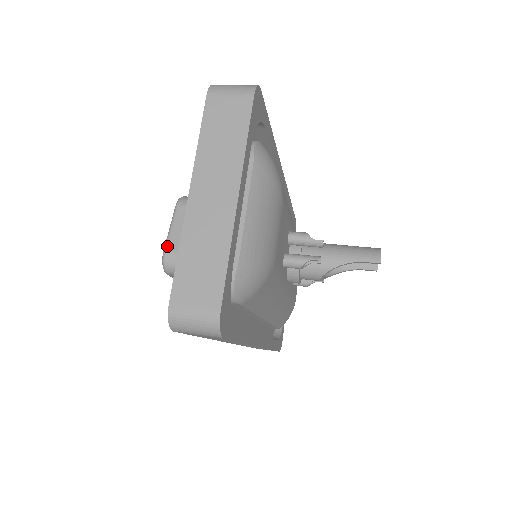
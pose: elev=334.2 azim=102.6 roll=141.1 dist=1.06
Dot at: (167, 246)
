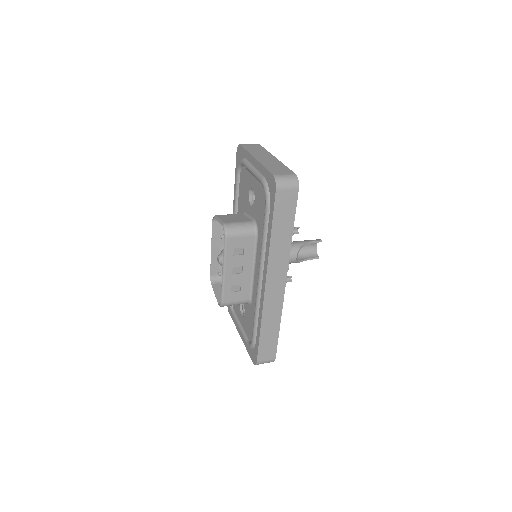
Dot at: (223, 222)
